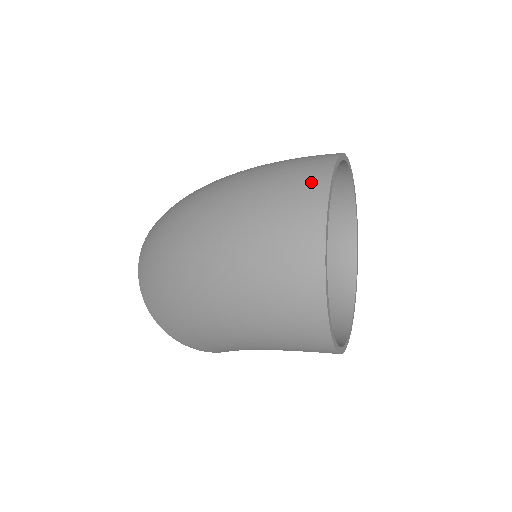
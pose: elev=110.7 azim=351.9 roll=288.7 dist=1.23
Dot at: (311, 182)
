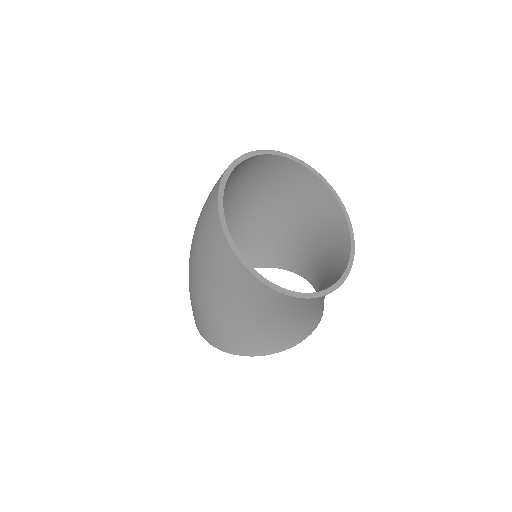
Dot at: occluded
